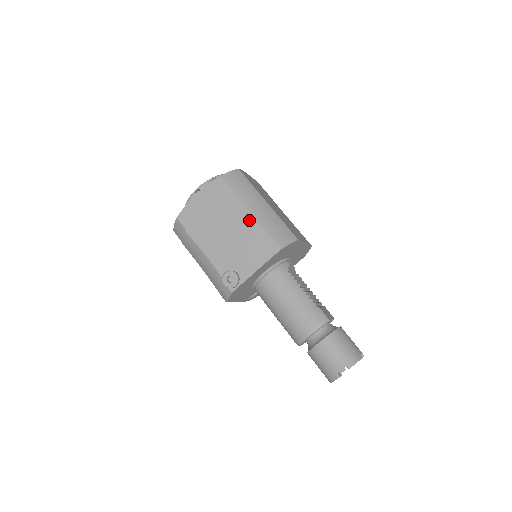
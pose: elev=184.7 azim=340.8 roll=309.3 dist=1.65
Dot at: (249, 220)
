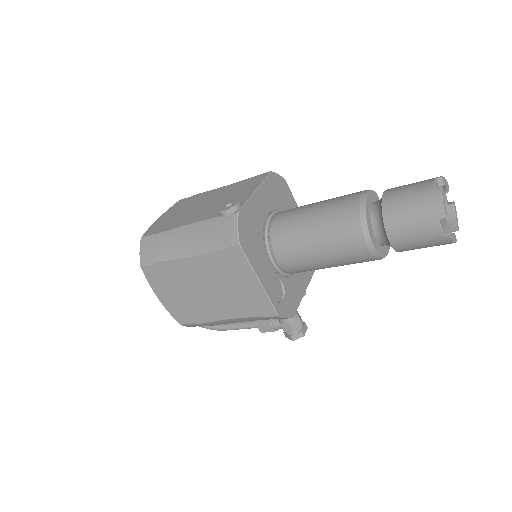
Dot at: (225, 188)
